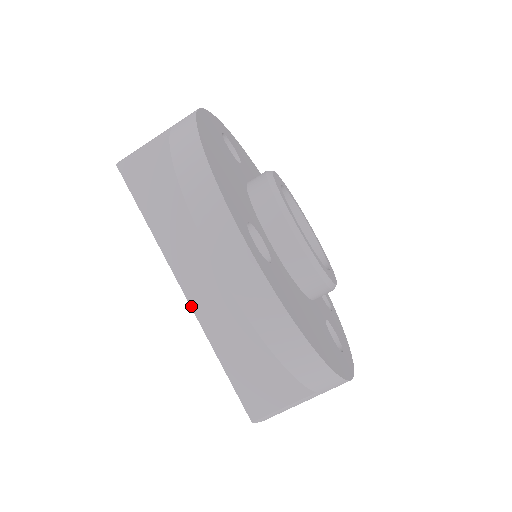
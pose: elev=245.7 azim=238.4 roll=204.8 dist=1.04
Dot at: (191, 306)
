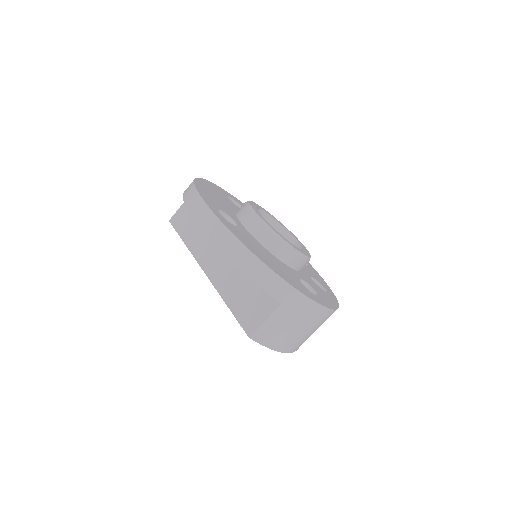
Dot at: (209, 279)
